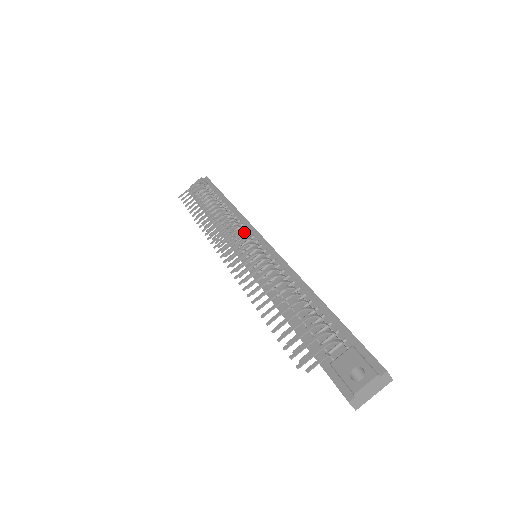
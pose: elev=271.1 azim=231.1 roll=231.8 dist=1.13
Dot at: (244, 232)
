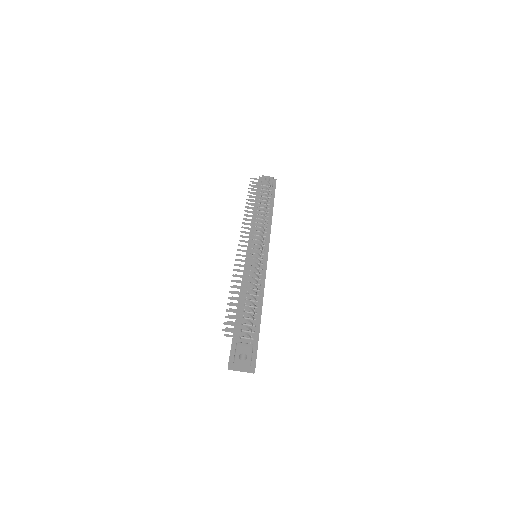
Dot at: (263, 237)
